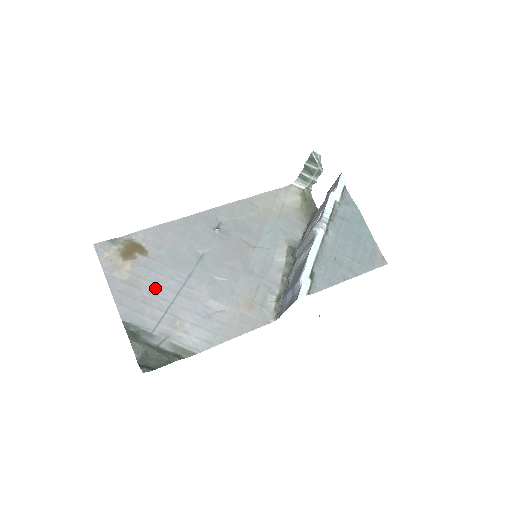
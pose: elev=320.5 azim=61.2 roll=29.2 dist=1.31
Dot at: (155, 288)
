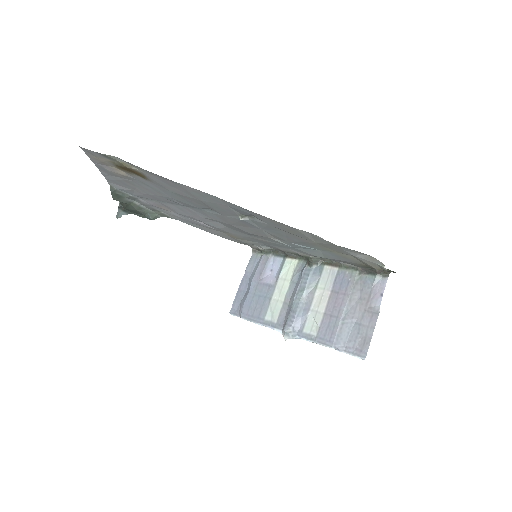
Dot at: (148, 192)
